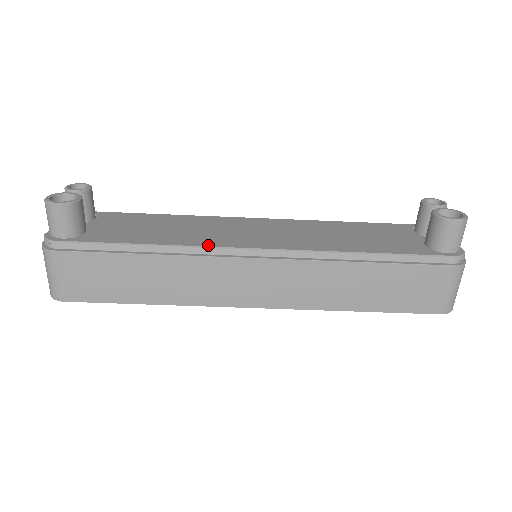
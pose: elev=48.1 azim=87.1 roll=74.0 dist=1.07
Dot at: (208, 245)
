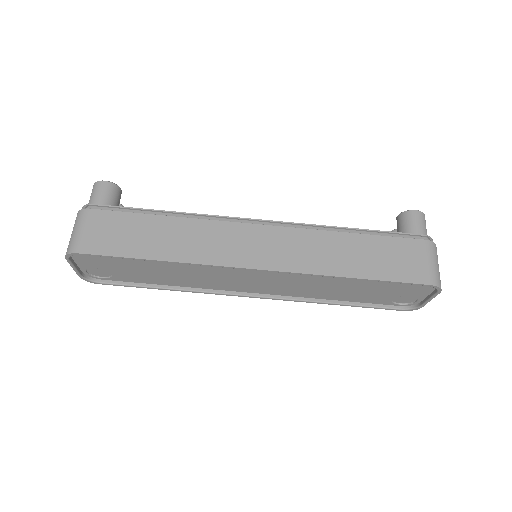
Dot at: (218, 216)
